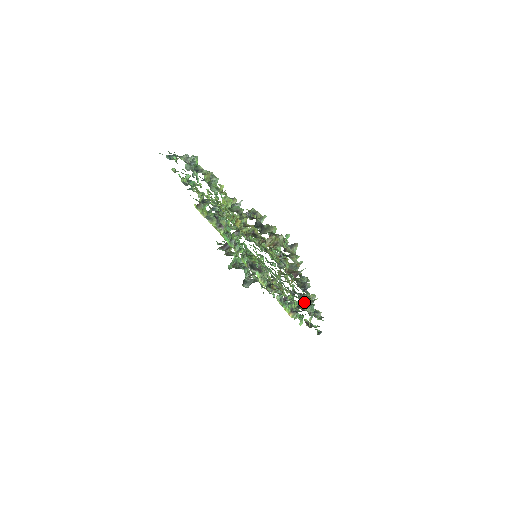
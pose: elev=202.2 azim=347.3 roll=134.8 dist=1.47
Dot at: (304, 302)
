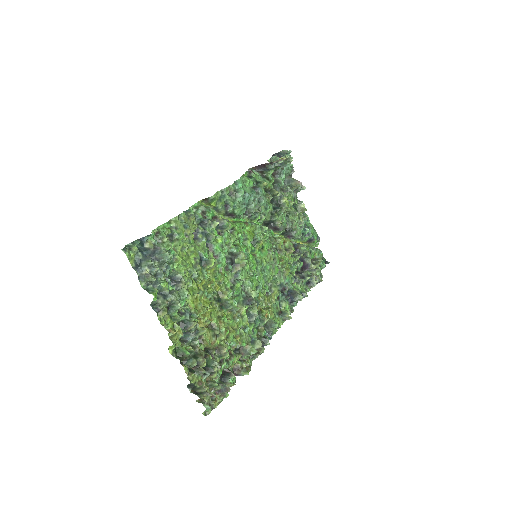
Dot at: (301, 279)
